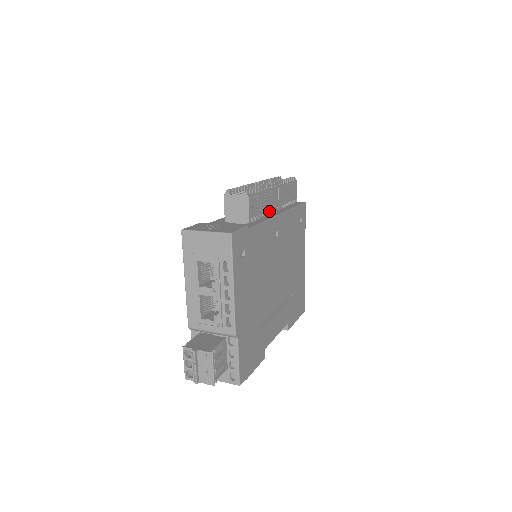
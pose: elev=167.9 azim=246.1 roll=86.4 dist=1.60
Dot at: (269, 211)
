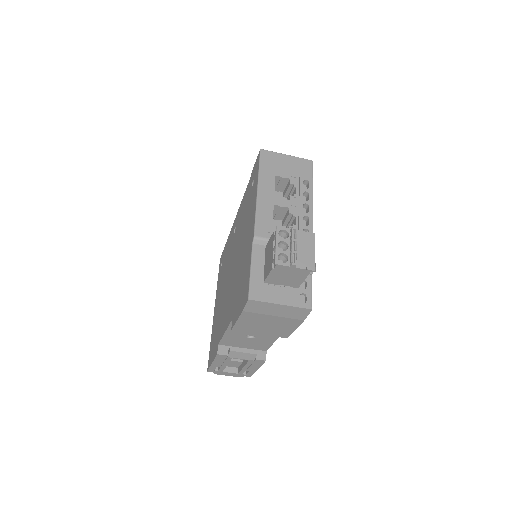
Dot at: occluded
